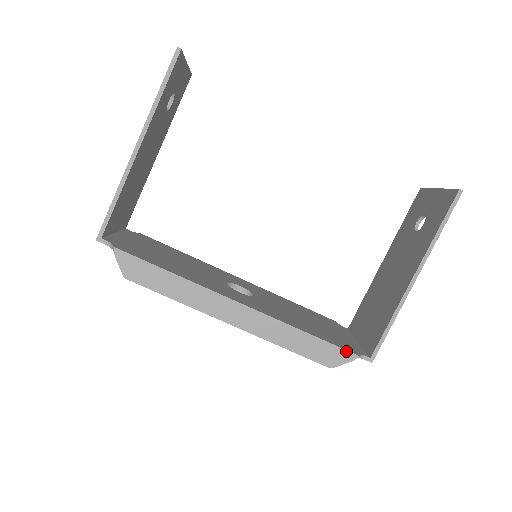
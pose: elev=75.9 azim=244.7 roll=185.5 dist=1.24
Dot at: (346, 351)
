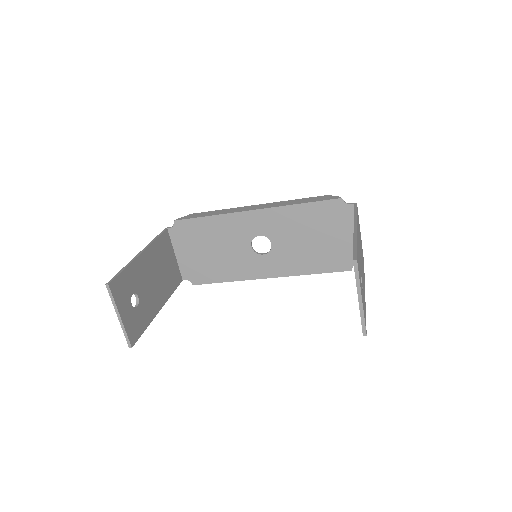
Dot at: (342, 271)
